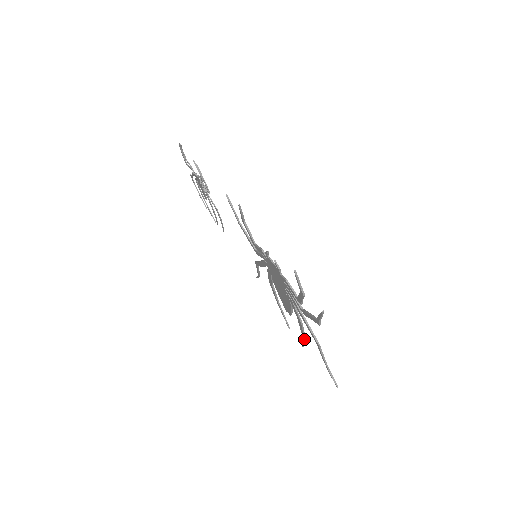
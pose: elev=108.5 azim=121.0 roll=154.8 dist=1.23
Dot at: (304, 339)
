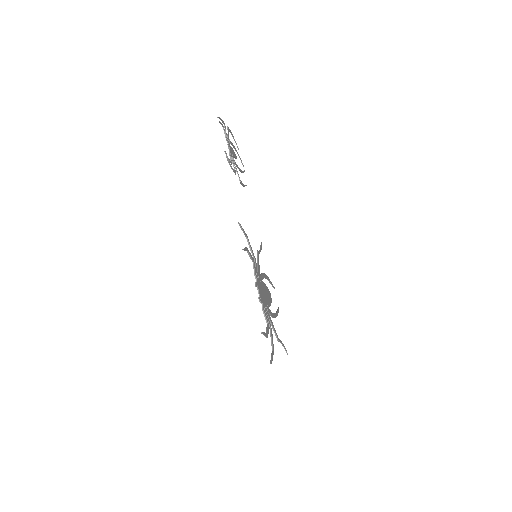
Dot at: (277, 315)
